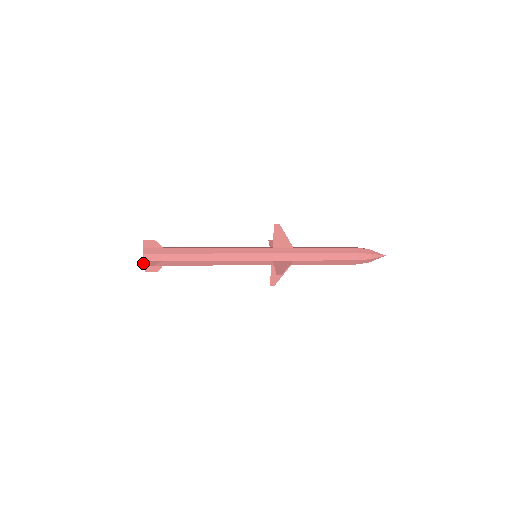
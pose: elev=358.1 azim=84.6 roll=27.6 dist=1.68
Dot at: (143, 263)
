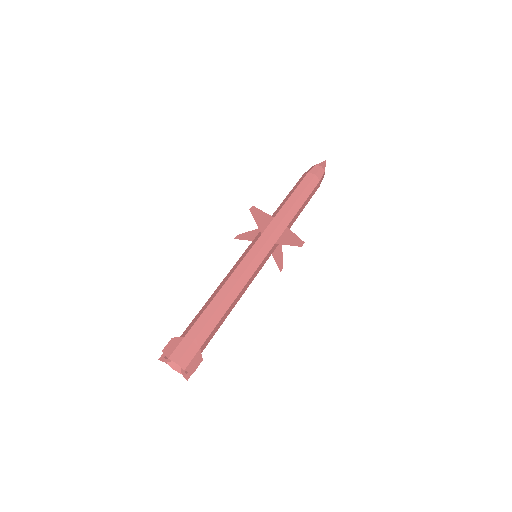
Dot at: (185, 377)
